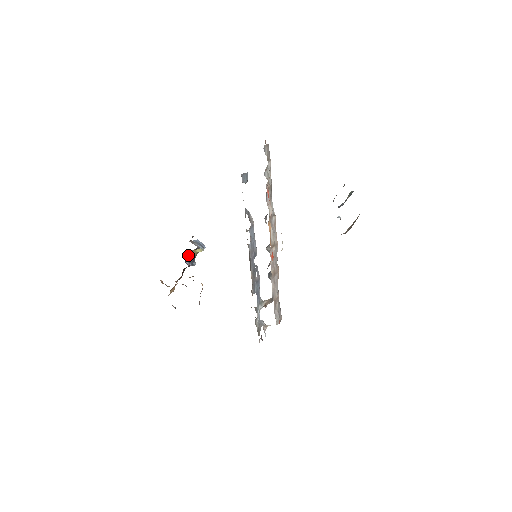
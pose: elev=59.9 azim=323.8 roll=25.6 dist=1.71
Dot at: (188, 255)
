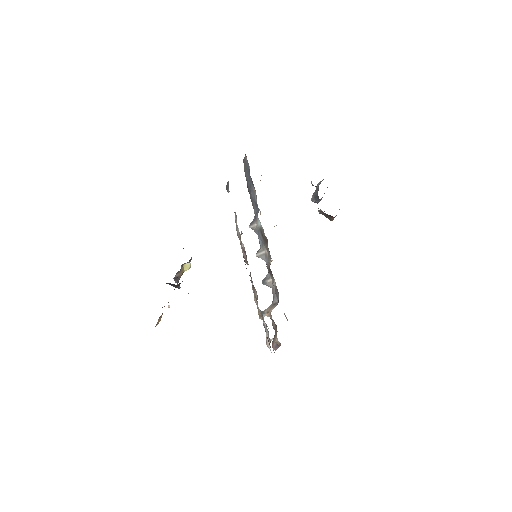
Dot at: (177, 272)
